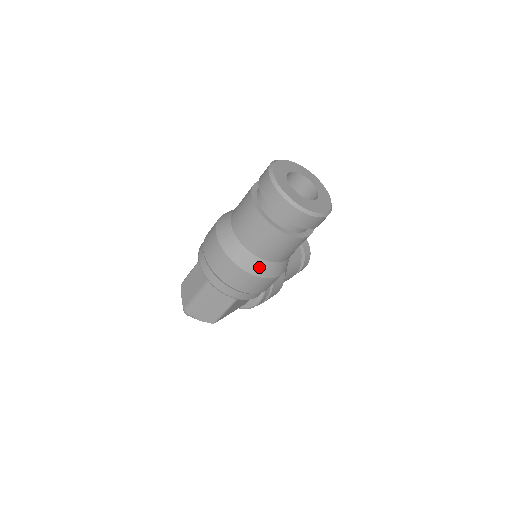
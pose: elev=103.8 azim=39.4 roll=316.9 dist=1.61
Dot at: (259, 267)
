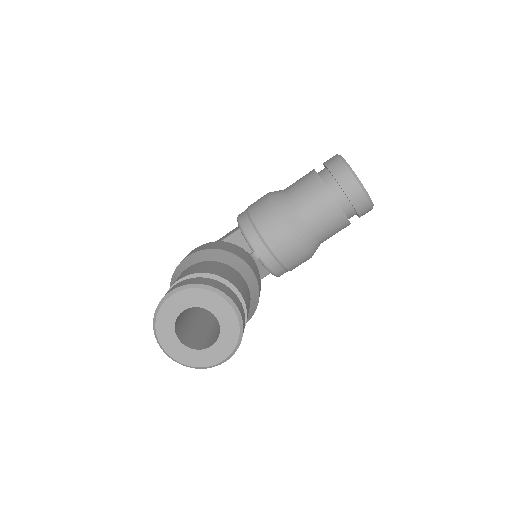
Dot at: occluded
